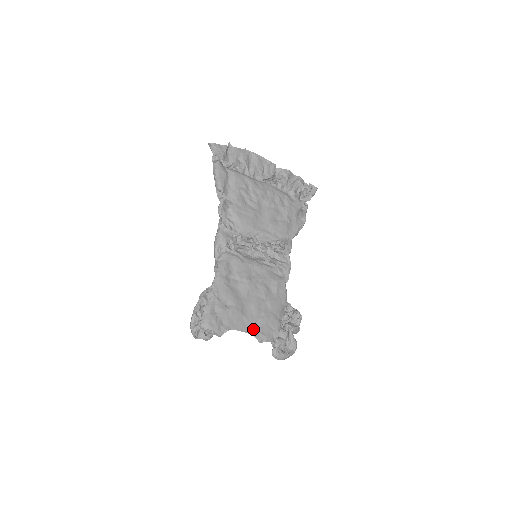
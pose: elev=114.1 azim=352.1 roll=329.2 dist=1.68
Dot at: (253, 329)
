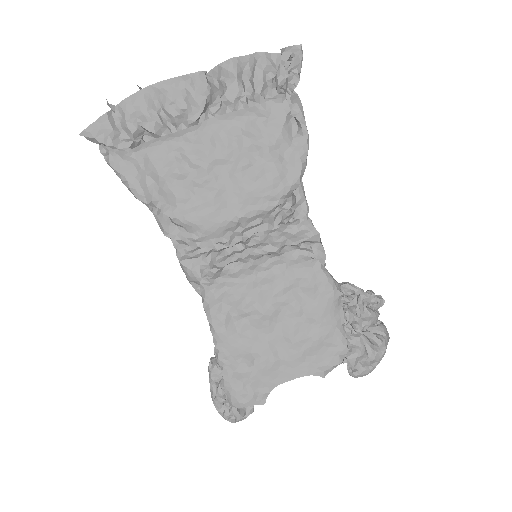
Dot at: (304, 367)
